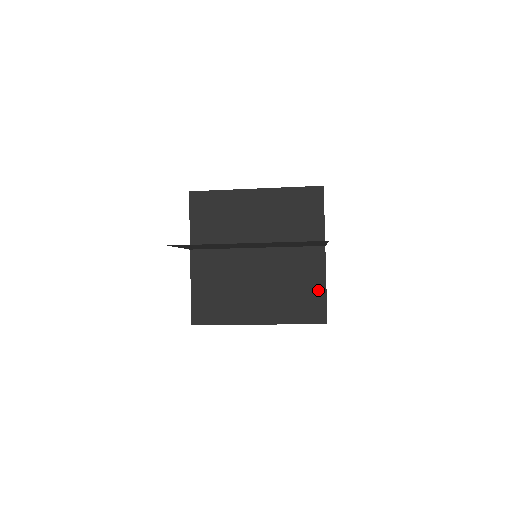
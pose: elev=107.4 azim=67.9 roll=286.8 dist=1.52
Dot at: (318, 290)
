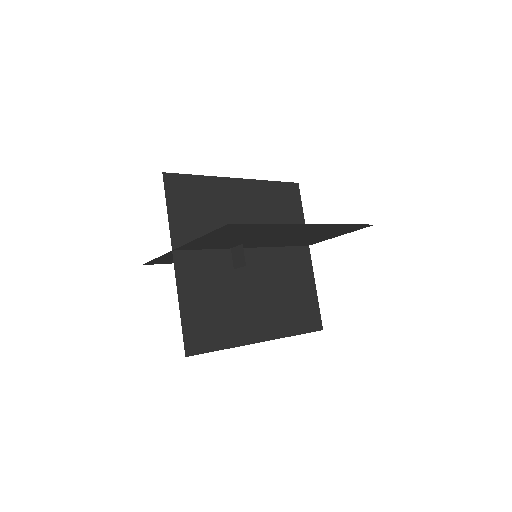
Dot at: occluded
